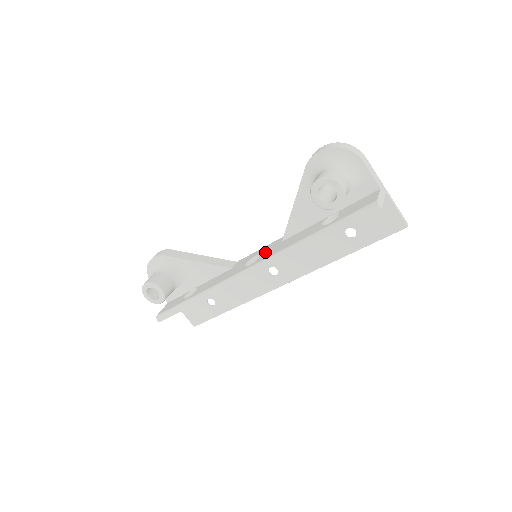
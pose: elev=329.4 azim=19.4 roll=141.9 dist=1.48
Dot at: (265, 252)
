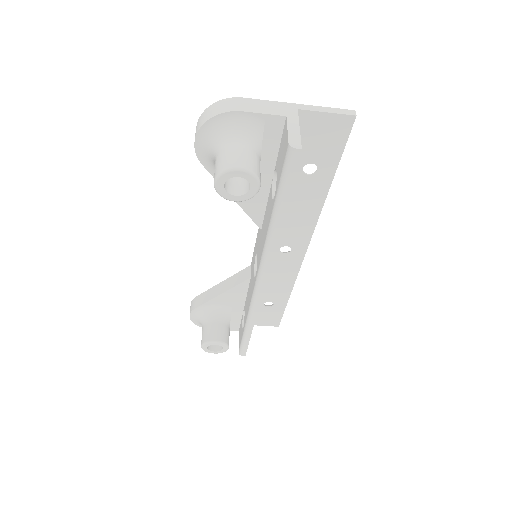
Dot at: (257, 251)
